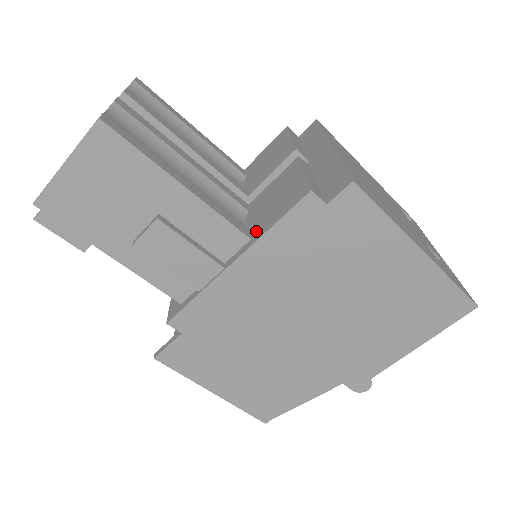
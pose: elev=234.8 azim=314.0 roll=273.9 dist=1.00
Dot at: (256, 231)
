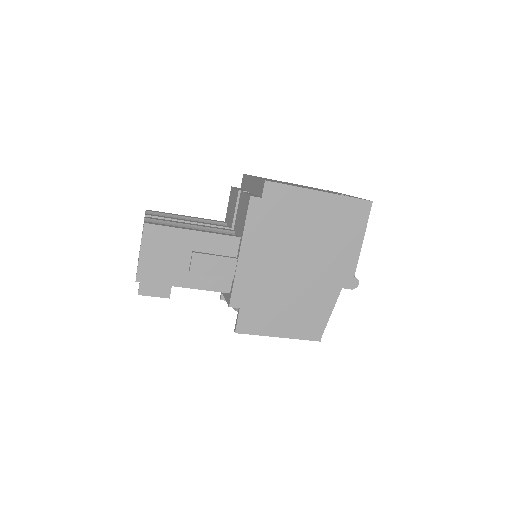
Dot at: (241, 232)
